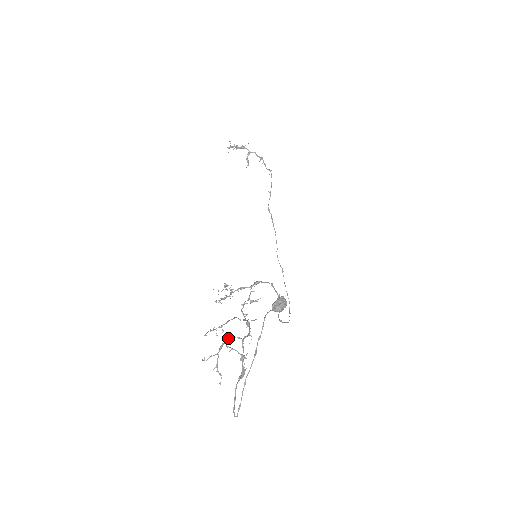
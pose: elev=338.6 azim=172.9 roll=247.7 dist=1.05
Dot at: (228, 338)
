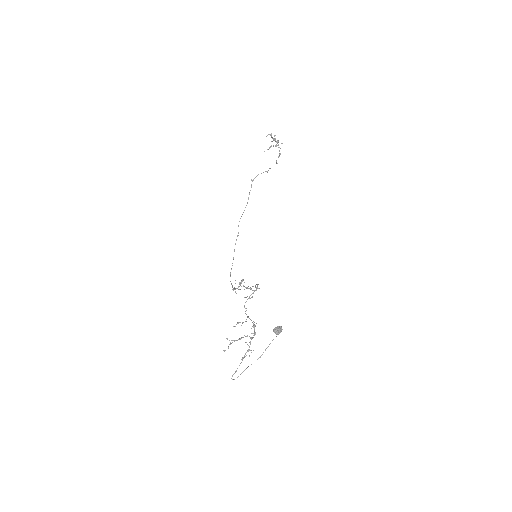
Dot at: (247, 336)
